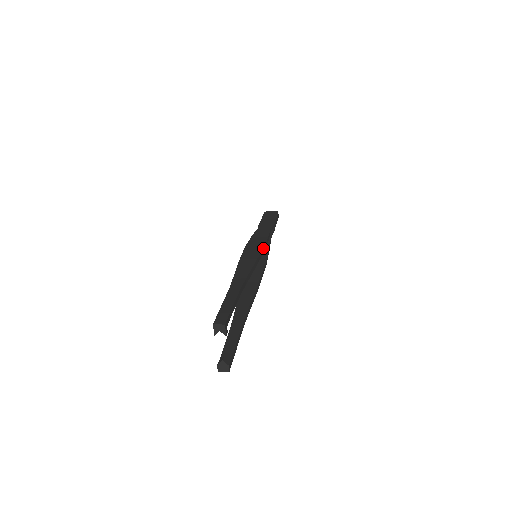
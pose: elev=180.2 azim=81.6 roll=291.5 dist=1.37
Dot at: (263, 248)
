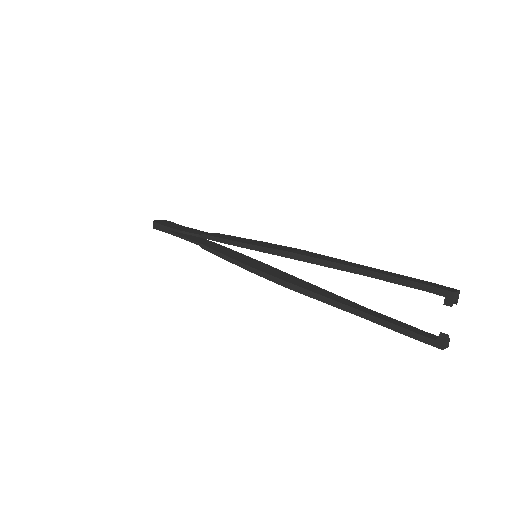
Dot at: (273, 244)
